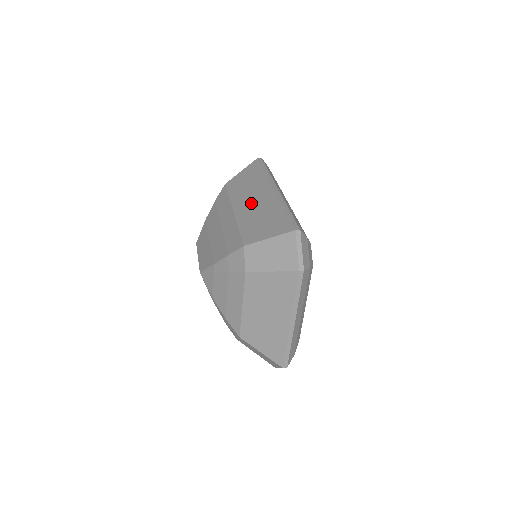
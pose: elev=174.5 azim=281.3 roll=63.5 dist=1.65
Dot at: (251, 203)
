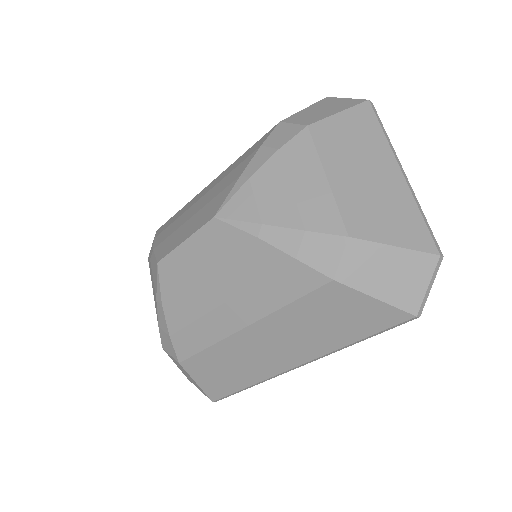
Dot at: occluded
